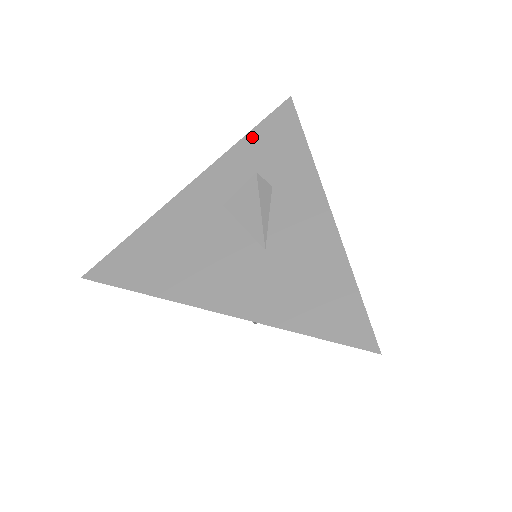
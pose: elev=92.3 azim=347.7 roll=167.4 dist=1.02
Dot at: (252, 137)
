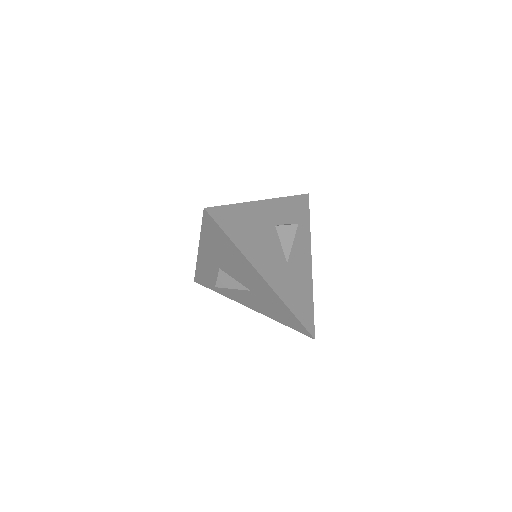
Dot at: (292, 200)
